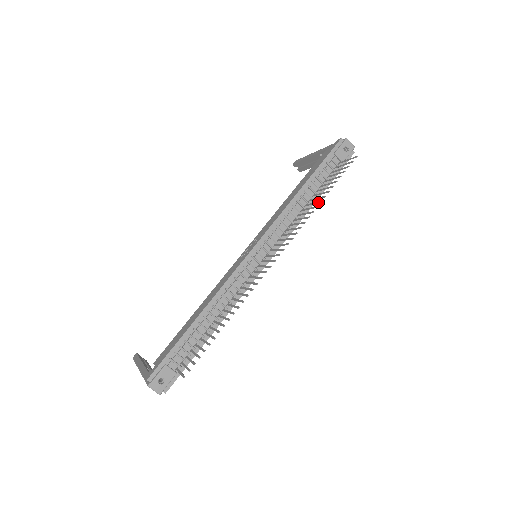
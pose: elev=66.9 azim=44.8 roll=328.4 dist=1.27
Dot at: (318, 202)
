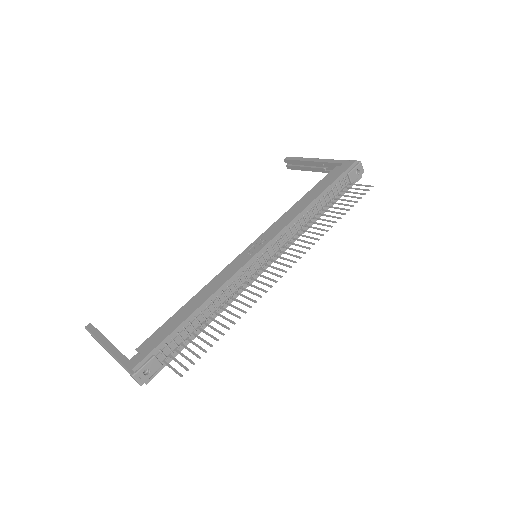
Dot at: (332, 221)
